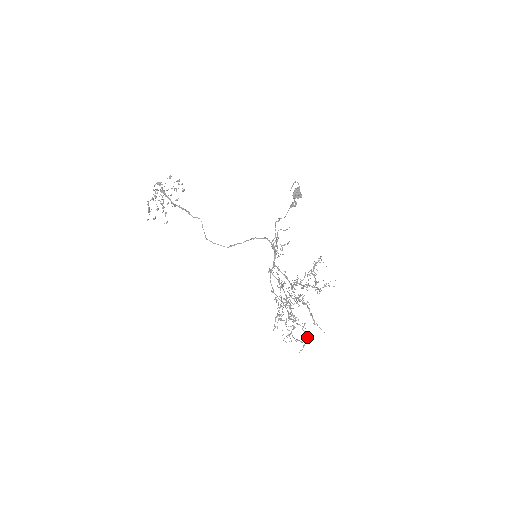
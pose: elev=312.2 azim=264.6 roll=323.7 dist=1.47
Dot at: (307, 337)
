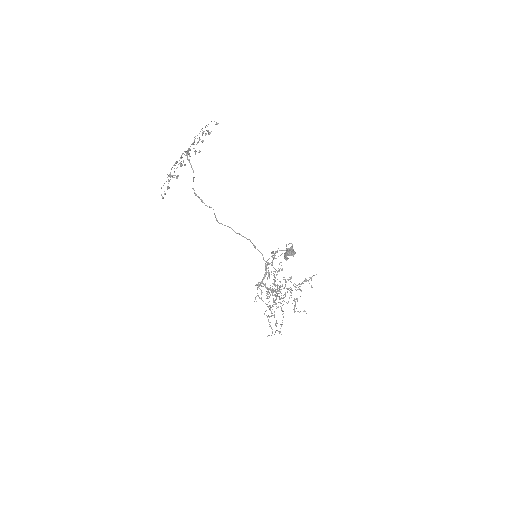
Dot at: (275, 332)
